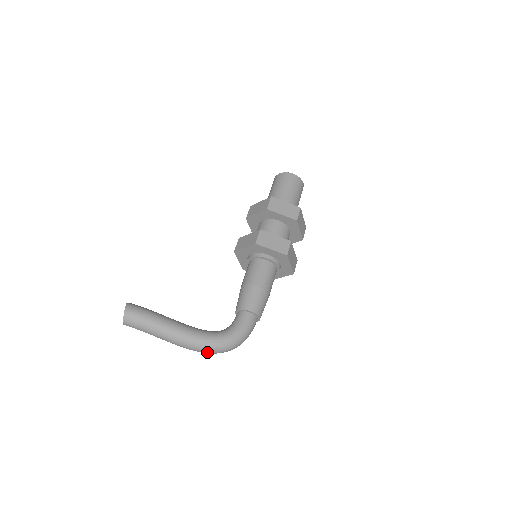
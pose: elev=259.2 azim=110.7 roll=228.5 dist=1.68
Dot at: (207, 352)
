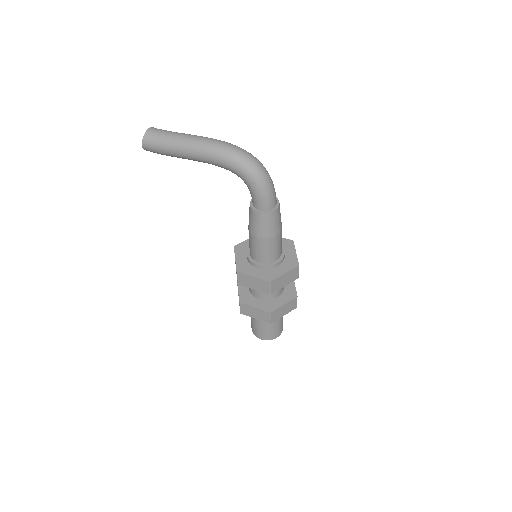
Dot at: (234, 147)
